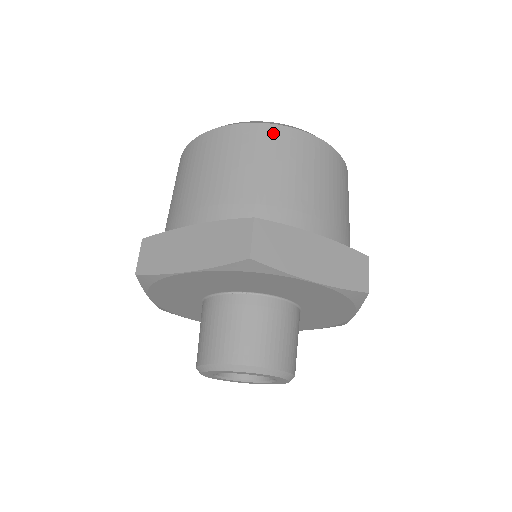
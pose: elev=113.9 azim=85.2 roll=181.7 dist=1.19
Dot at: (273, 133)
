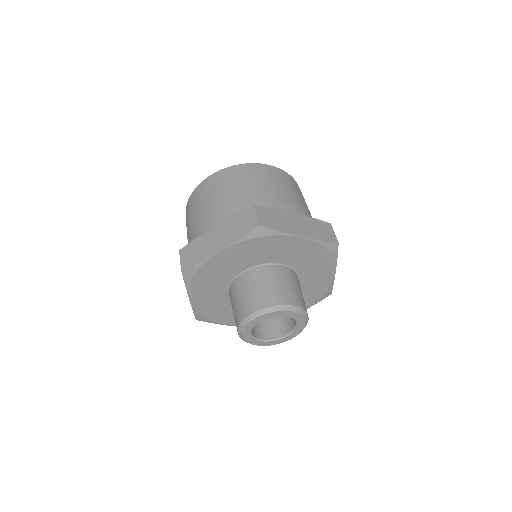
Dot at: (247, 168)
